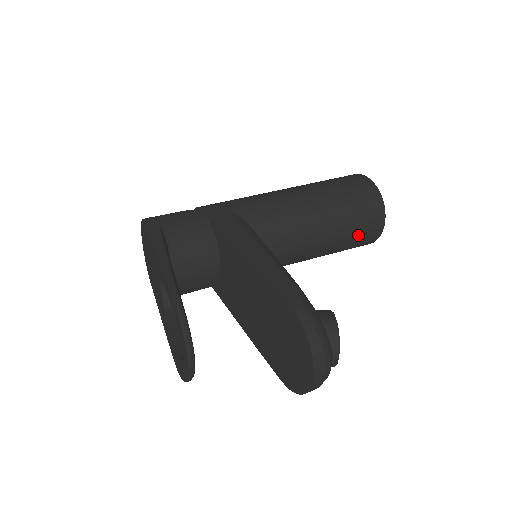
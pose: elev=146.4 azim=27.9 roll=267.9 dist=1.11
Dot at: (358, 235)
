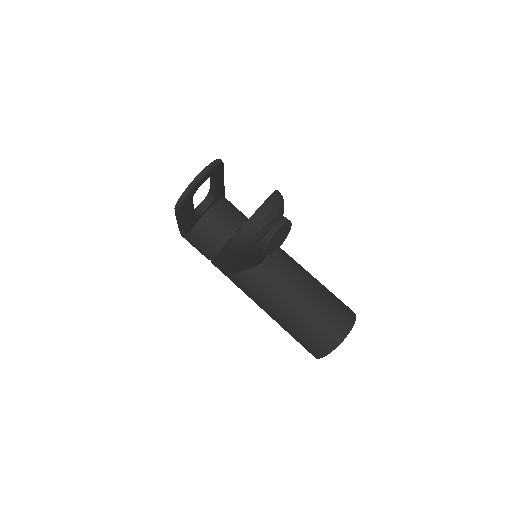
Dot at: (324, 322)
